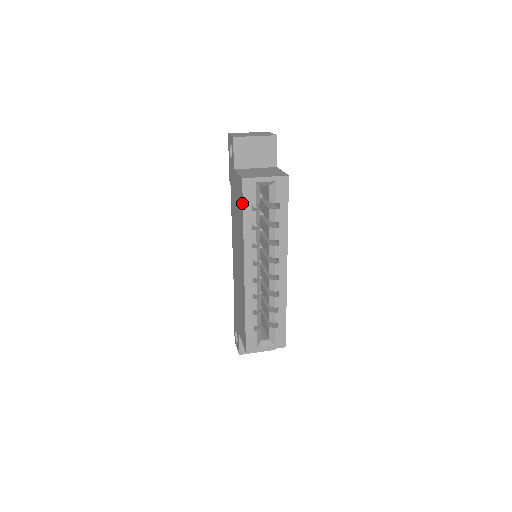
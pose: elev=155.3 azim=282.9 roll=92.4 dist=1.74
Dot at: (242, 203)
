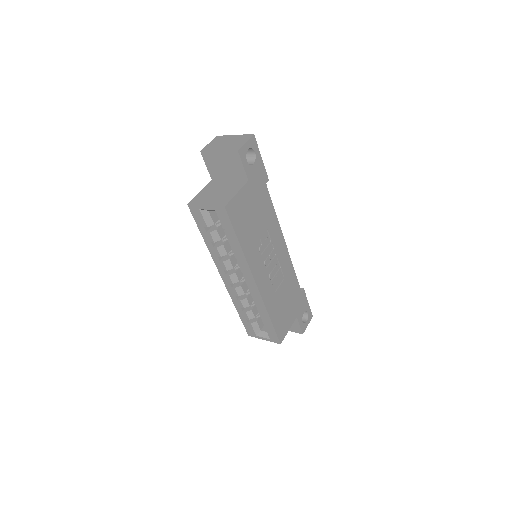
Dot at: (197, 224)
